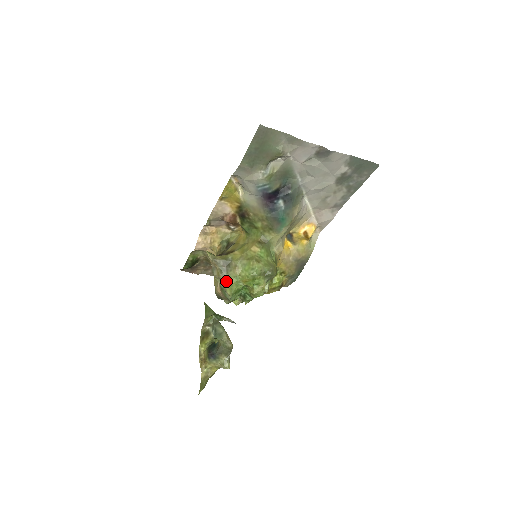
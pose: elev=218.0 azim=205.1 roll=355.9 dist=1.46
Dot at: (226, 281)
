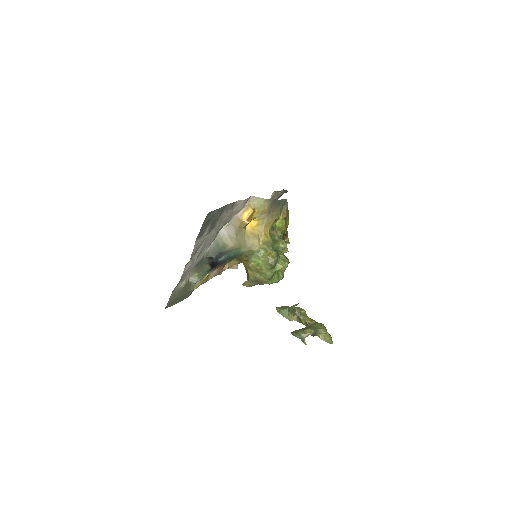
Dot at: occluded
